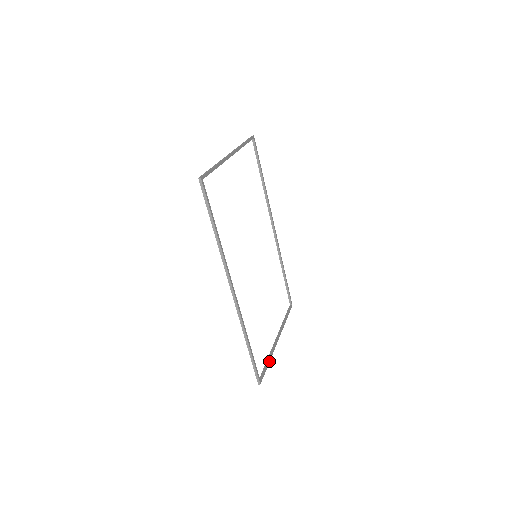
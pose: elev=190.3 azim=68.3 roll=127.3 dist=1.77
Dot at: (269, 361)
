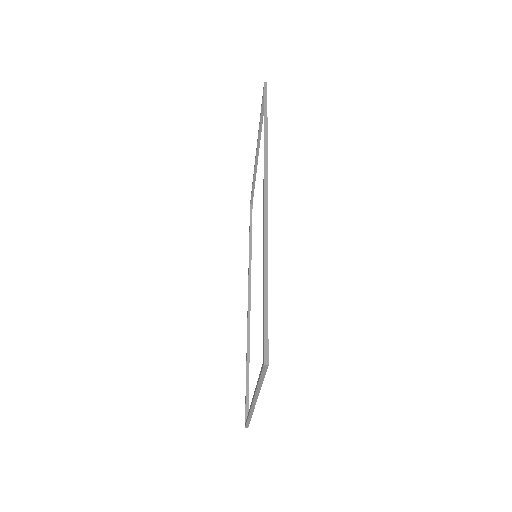
Dot at: (261, 384)
